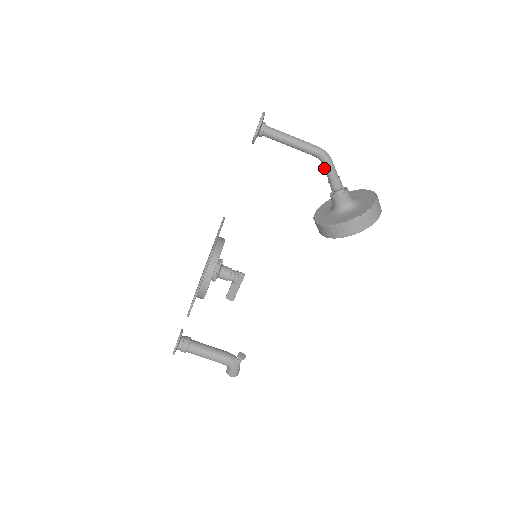
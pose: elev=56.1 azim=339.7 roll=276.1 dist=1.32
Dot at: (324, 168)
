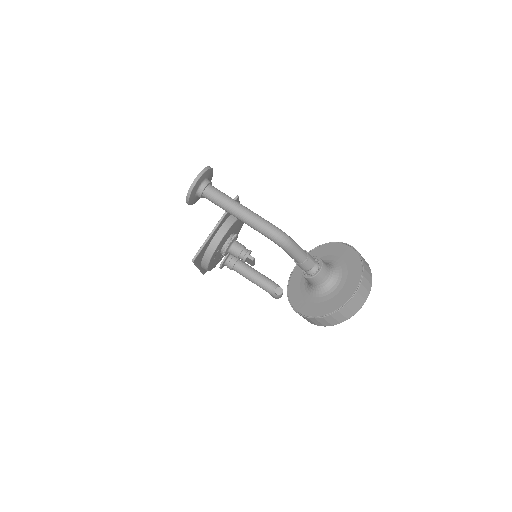
Dot at: occluded
